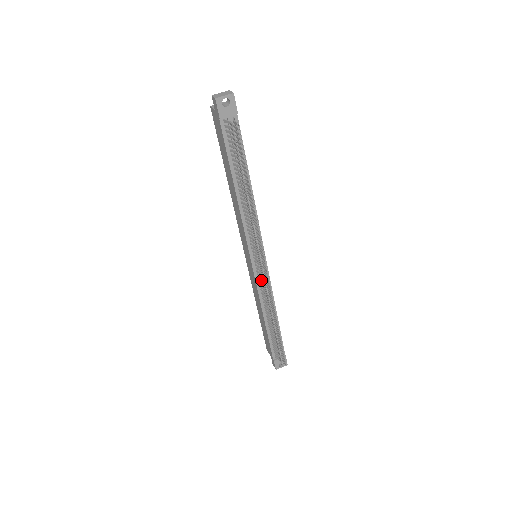
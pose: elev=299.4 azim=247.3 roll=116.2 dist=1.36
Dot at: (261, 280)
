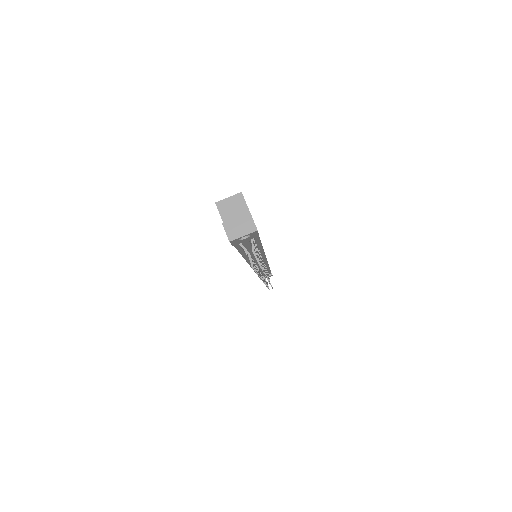
Dot at: occluded
